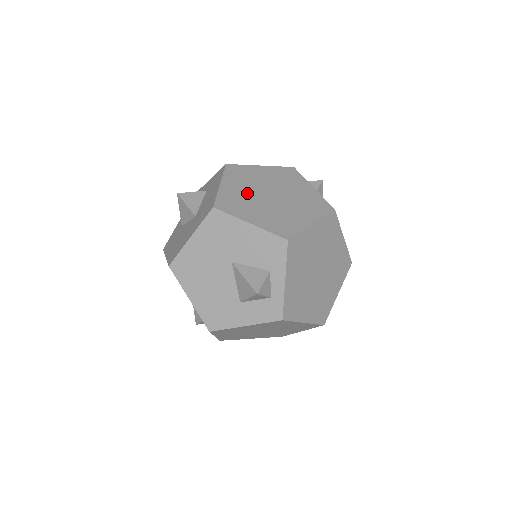
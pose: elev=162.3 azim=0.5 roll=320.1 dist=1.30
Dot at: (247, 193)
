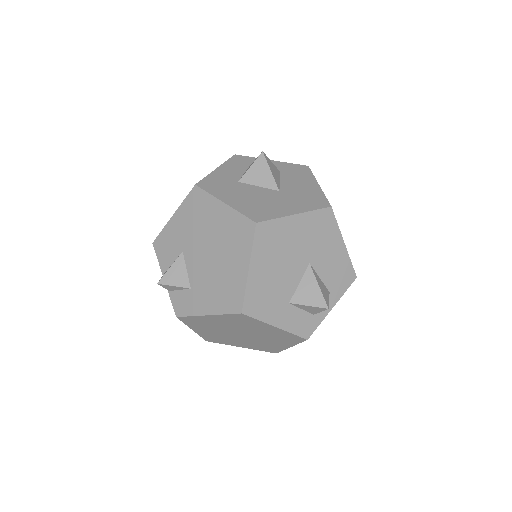
Dot at: occluded
